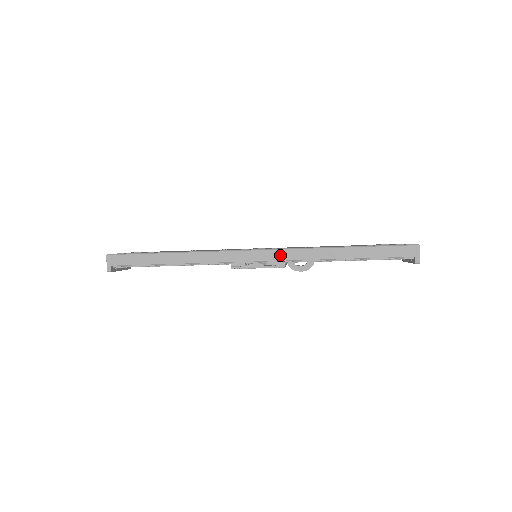
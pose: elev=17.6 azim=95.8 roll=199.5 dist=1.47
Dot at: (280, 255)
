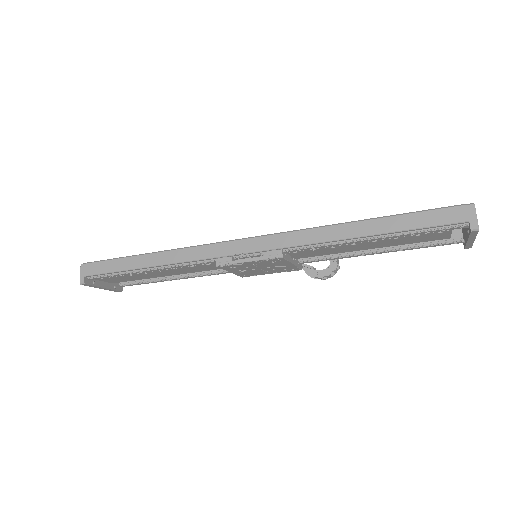
Dot at: (275, 241)
